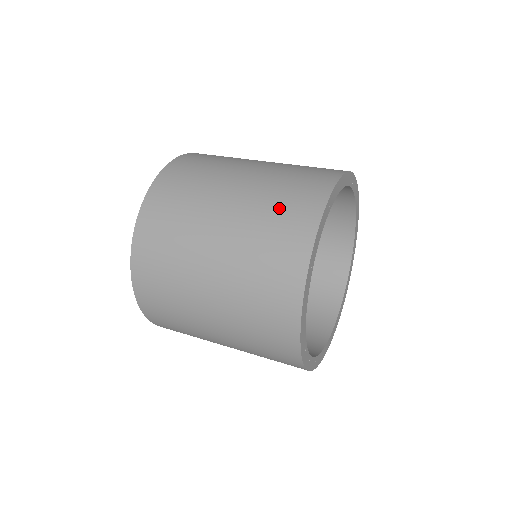
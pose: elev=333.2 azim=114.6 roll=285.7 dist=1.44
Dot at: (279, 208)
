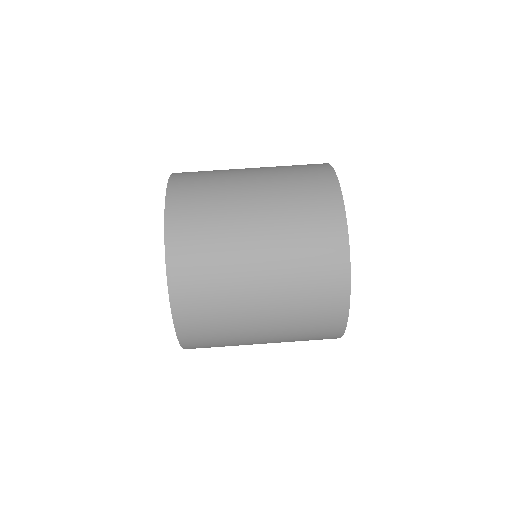
Dot at: (310, 321)
